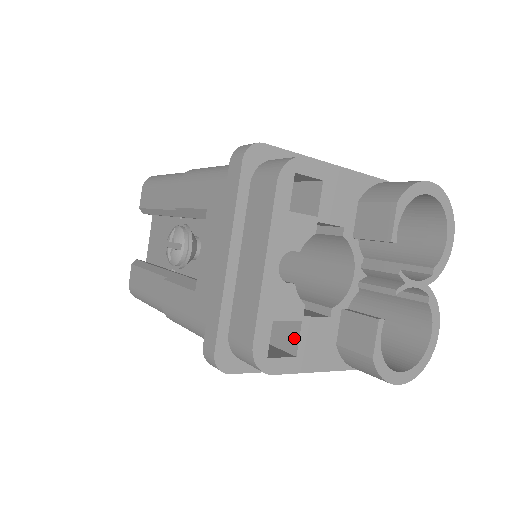
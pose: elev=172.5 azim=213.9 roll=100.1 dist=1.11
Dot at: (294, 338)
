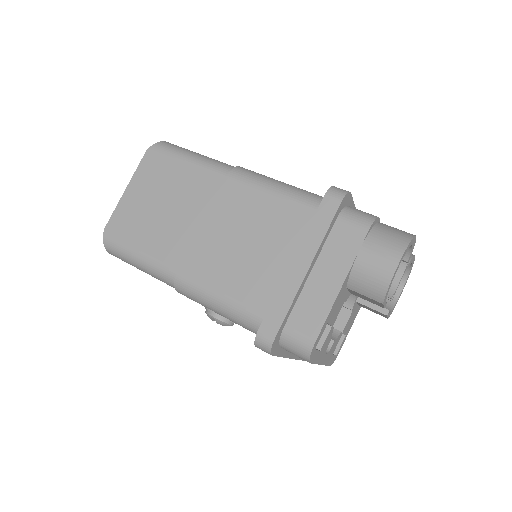
Dot at: occluded
